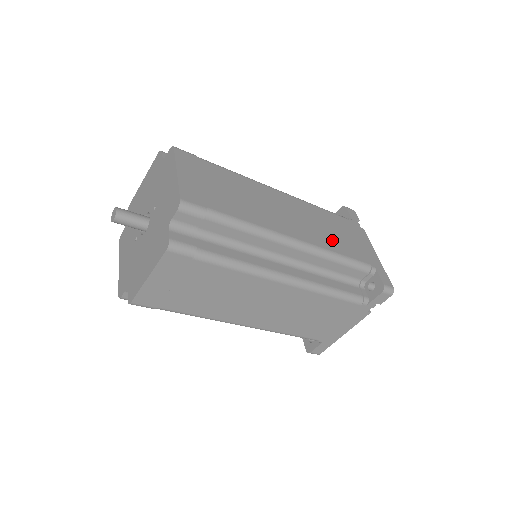
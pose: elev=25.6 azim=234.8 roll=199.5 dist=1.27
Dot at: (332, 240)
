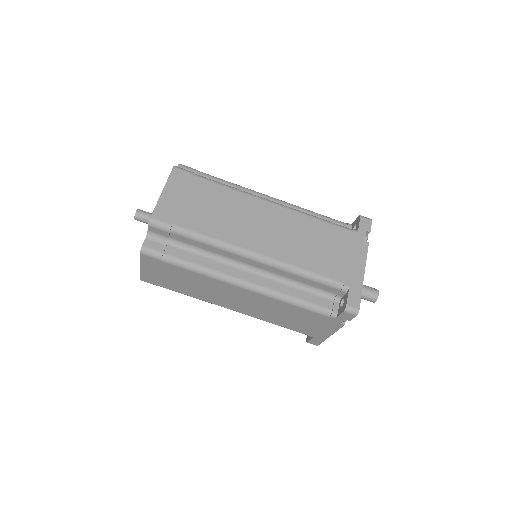
Dot at: occluded
